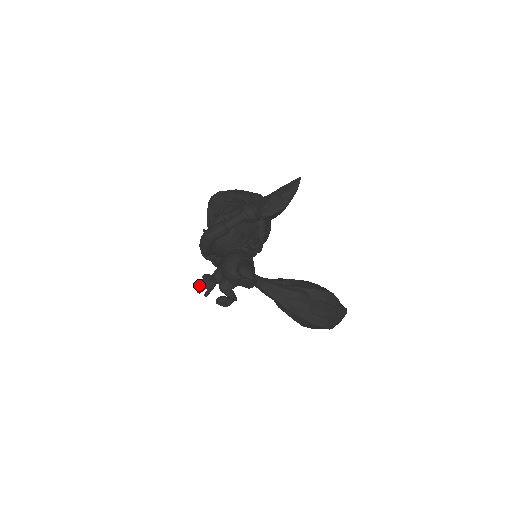
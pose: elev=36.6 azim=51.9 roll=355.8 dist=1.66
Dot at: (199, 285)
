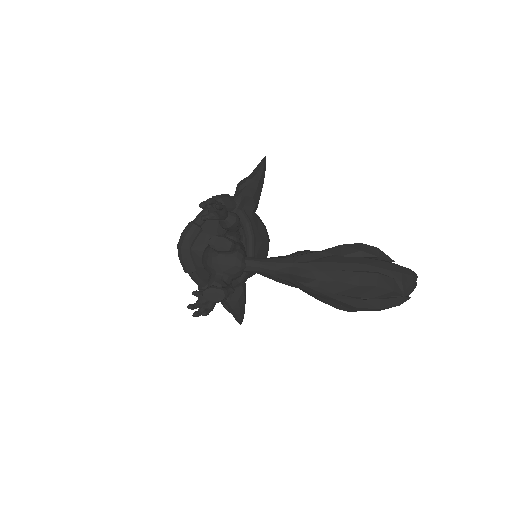
Dot at: (192, 306)
